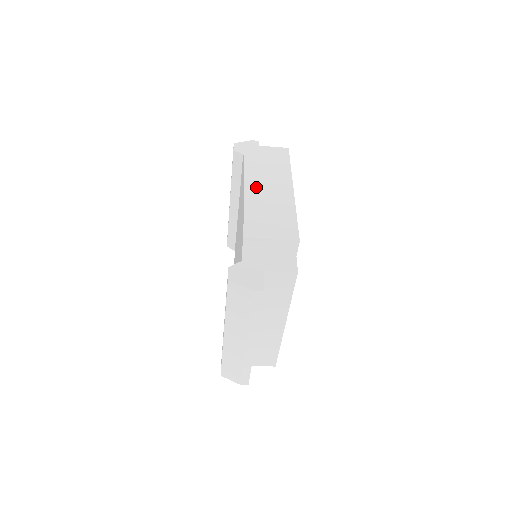
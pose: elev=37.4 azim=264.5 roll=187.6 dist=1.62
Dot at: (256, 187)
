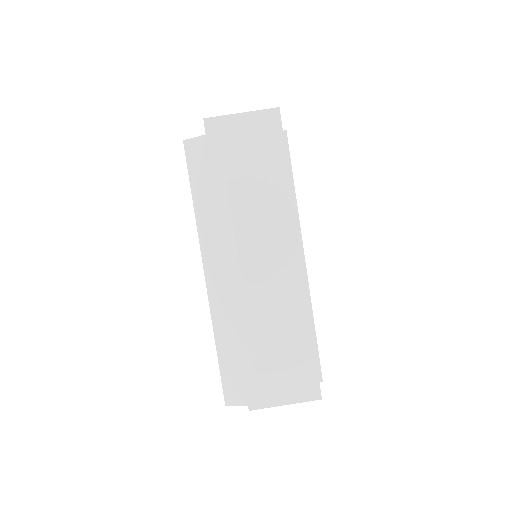
Dot at: occluded
